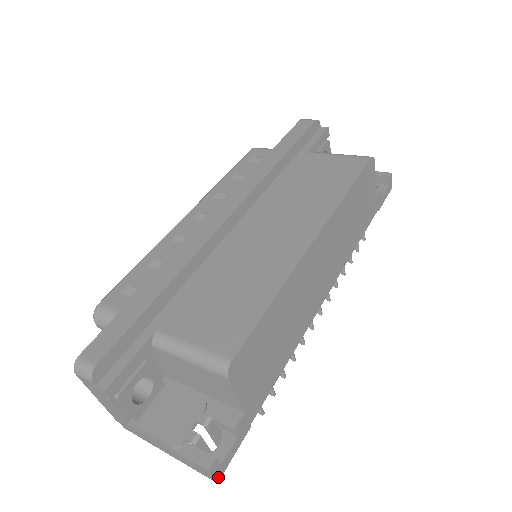
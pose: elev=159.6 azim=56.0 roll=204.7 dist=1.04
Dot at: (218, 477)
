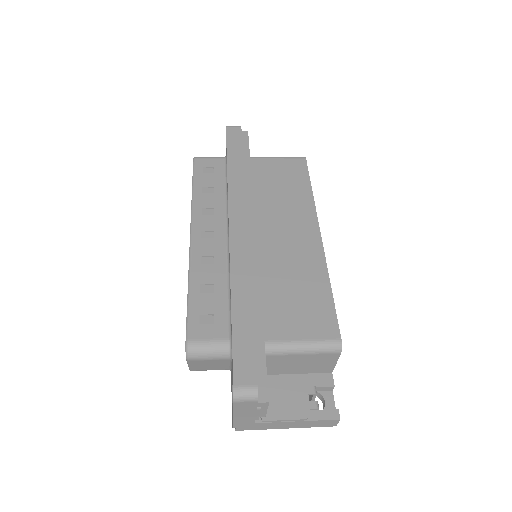
Dot at: occluded
